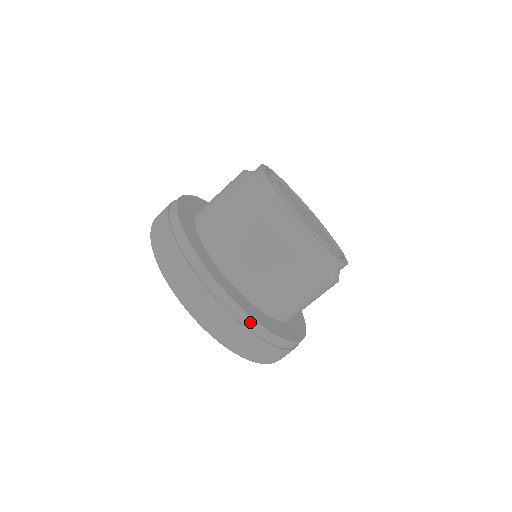
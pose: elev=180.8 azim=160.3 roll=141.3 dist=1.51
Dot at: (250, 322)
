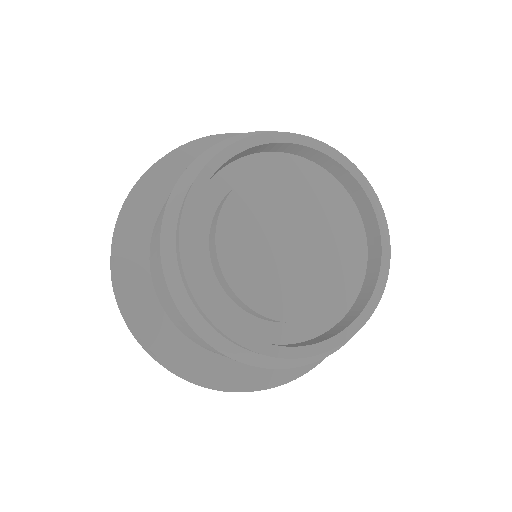
Dot at: (186, 377)
